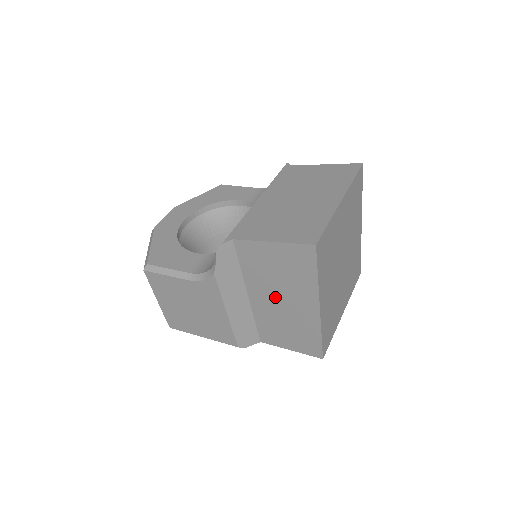
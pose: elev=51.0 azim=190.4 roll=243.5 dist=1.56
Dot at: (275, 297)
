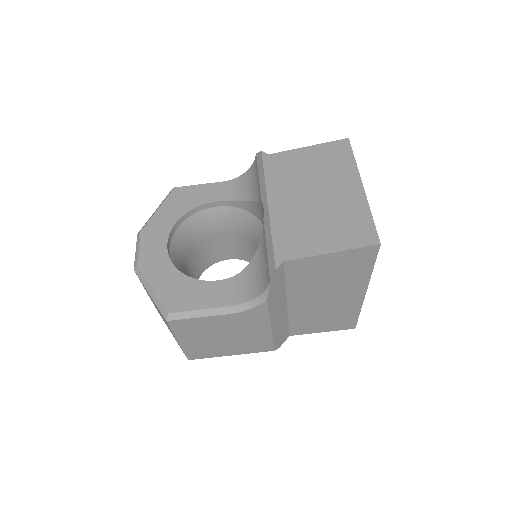
Dot at: (319, 296)
